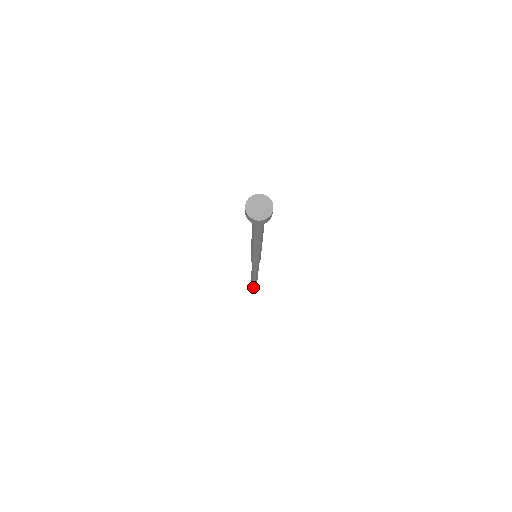
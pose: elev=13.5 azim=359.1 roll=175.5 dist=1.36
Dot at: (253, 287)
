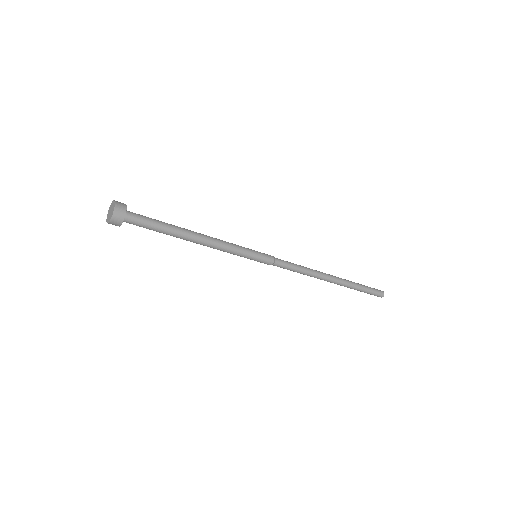
Dot at: occluded
